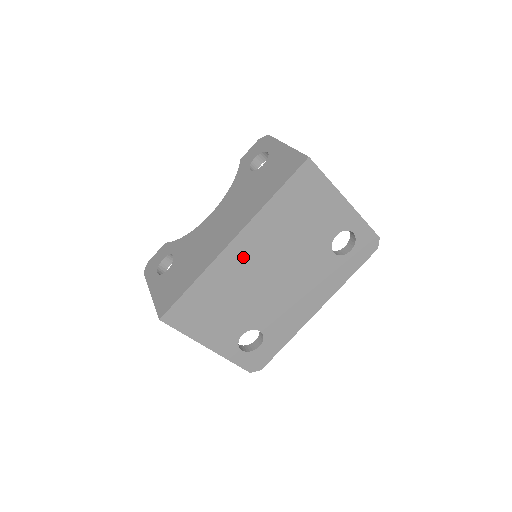
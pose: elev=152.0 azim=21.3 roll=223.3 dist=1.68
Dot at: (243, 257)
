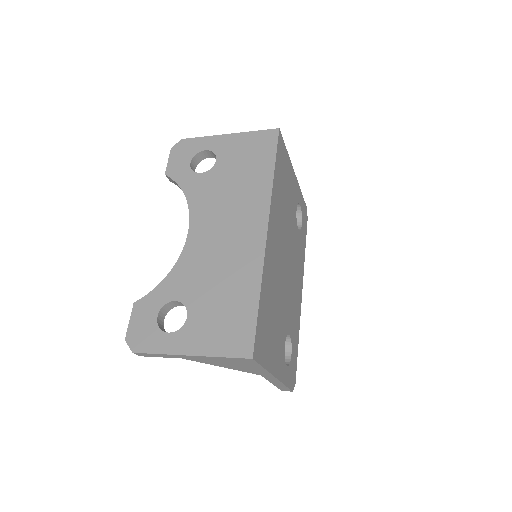
Dot at: (273, 248)
